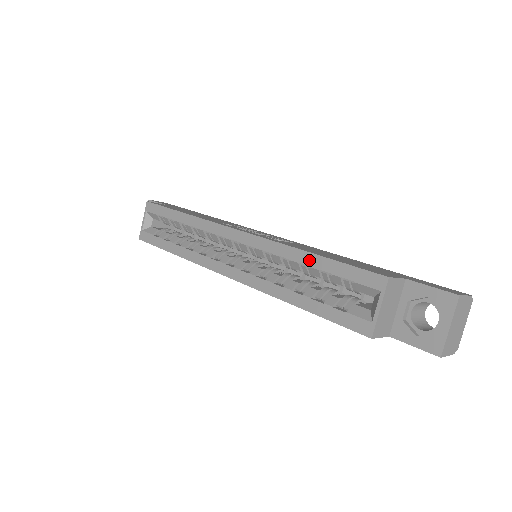
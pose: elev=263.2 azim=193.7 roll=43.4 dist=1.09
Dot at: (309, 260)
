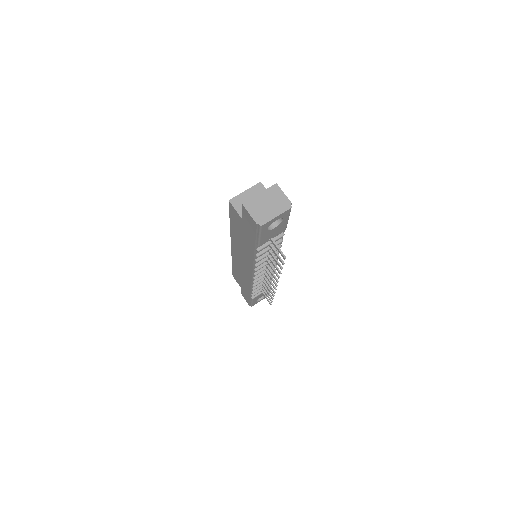
Dot at: occluded
